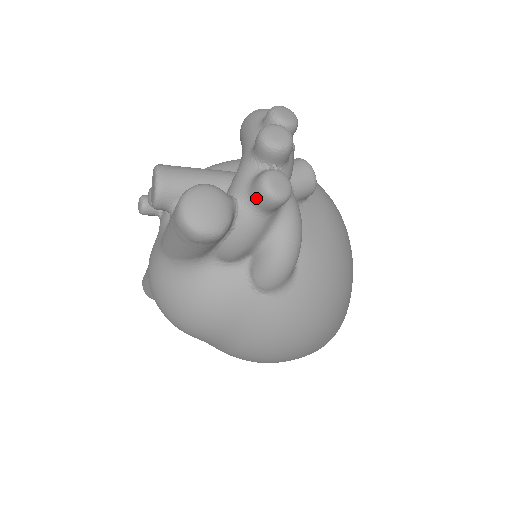
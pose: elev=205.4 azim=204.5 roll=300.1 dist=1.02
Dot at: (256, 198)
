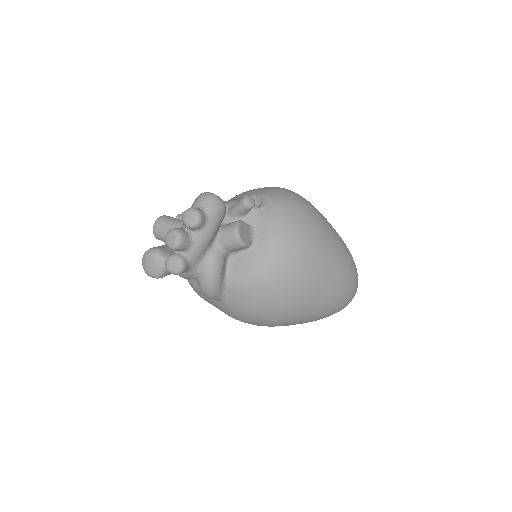
Dot at: occluded
